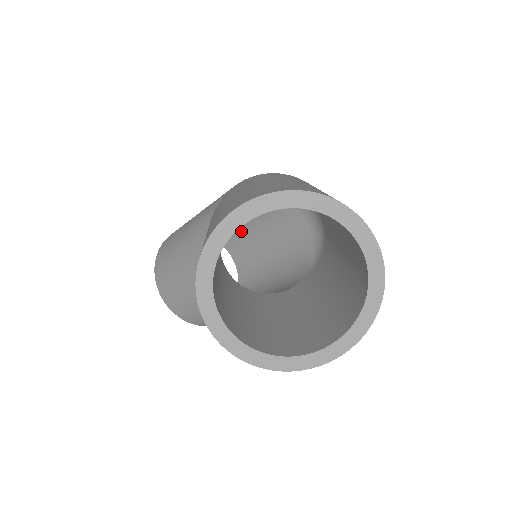
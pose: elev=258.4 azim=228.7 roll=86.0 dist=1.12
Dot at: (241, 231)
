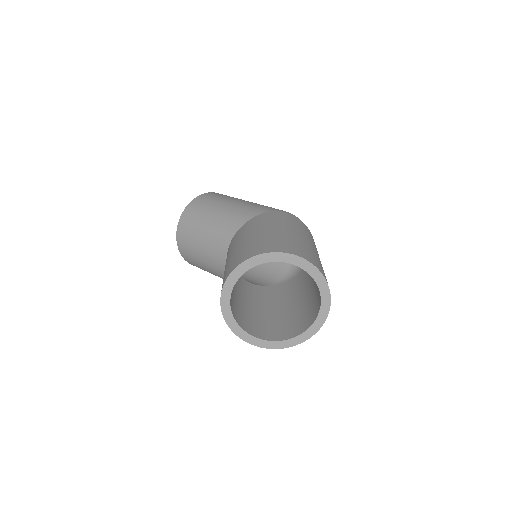
Dot at: occluded
